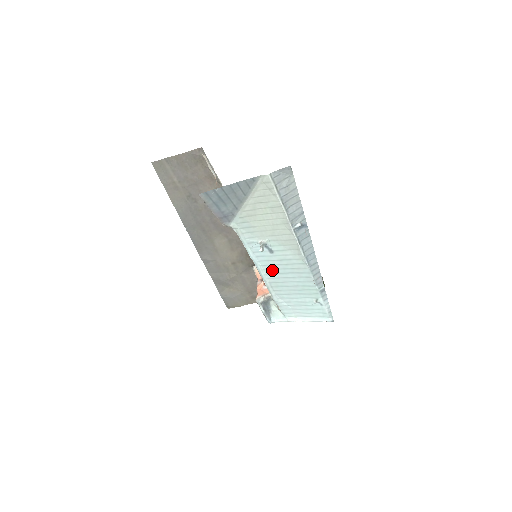
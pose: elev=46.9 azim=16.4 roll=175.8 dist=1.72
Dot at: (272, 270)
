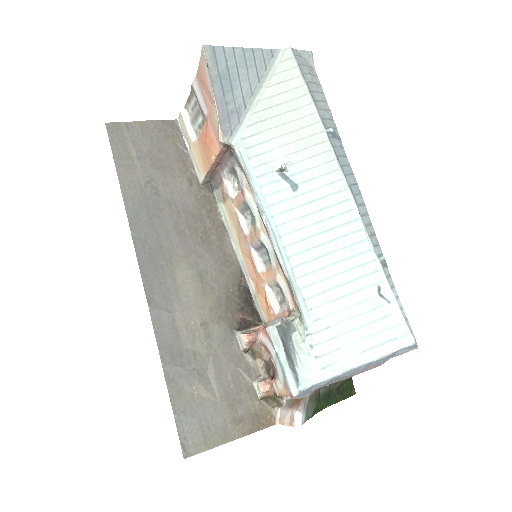
Dot at: (296, 233)
